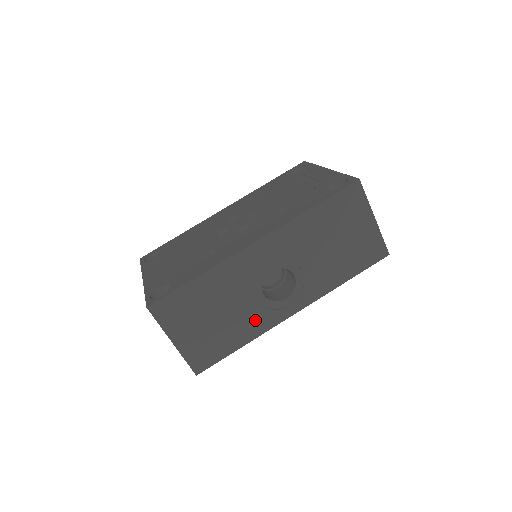
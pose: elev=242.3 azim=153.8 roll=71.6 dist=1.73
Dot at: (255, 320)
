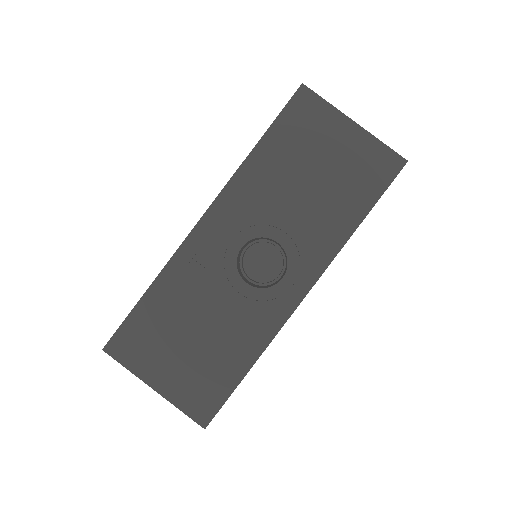
Dot at: (251, 323)
